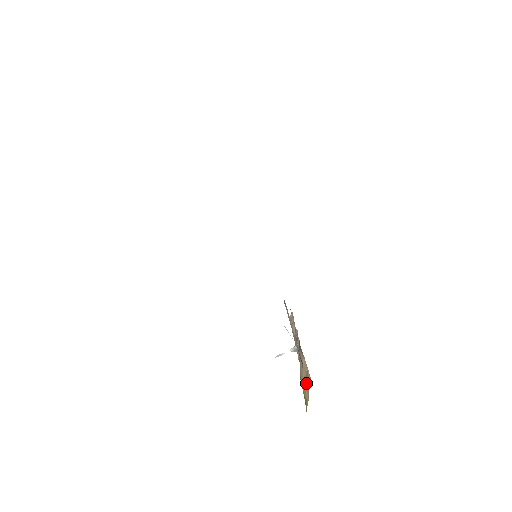
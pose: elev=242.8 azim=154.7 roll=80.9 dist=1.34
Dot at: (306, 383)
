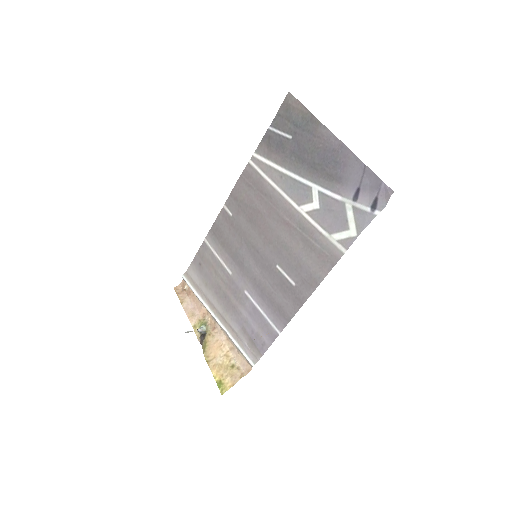
Dot at: (232, 372)
